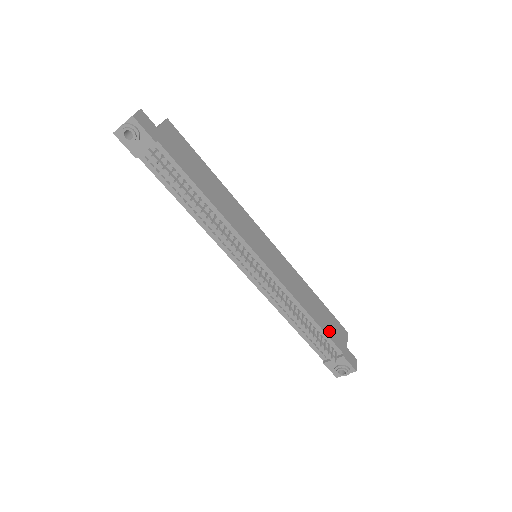
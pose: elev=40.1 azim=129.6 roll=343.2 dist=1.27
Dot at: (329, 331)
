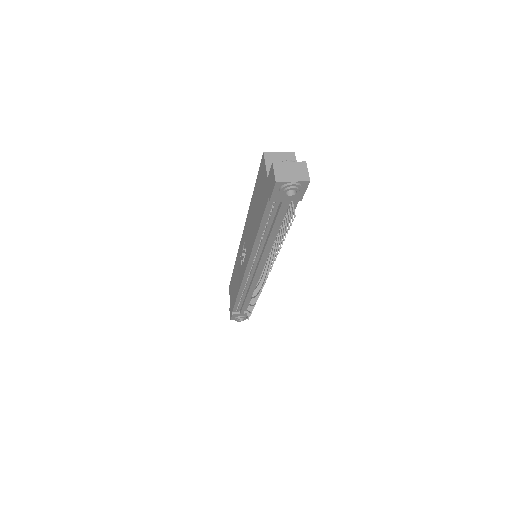
Dot at: occluded
